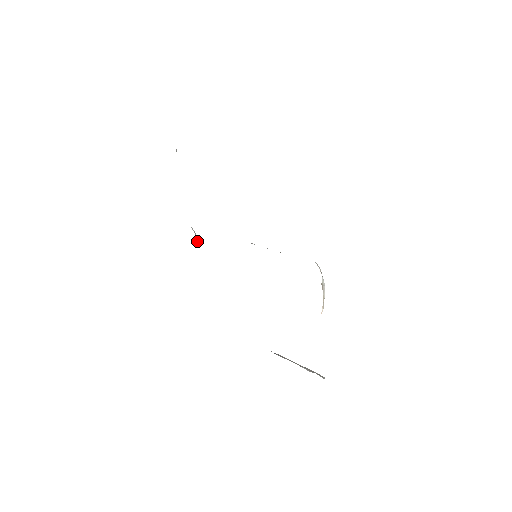
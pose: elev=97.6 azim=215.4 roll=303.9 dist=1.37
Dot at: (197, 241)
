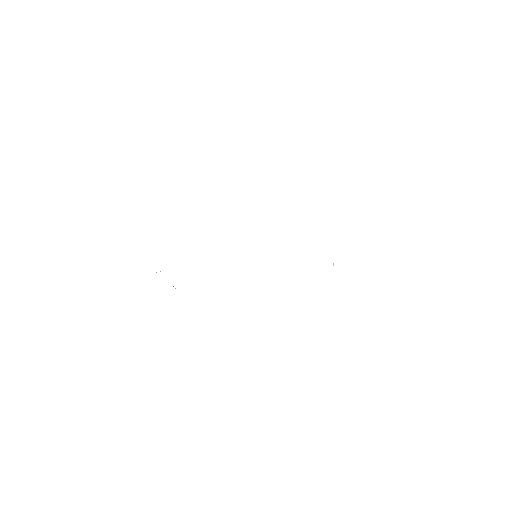
Dot at: (173, 286)
